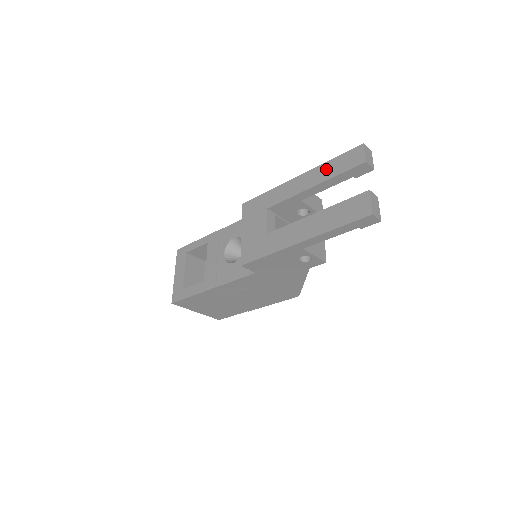
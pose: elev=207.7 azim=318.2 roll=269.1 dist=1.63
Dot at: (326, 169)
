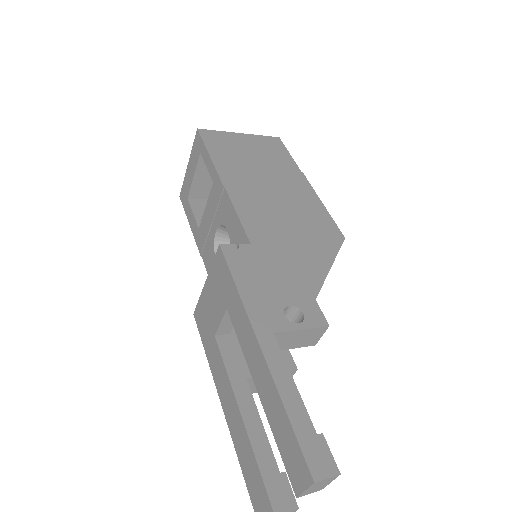
Dot at: (274, 407)
